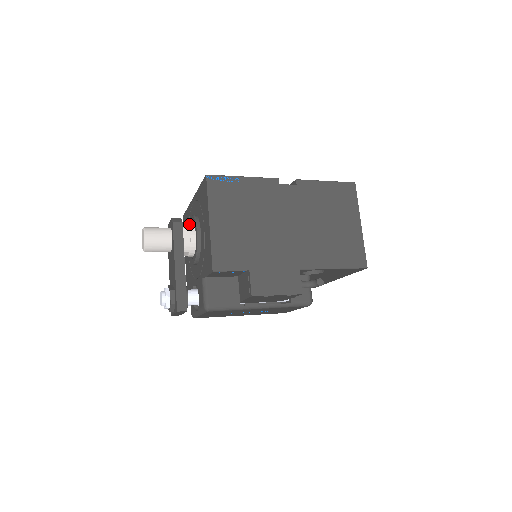
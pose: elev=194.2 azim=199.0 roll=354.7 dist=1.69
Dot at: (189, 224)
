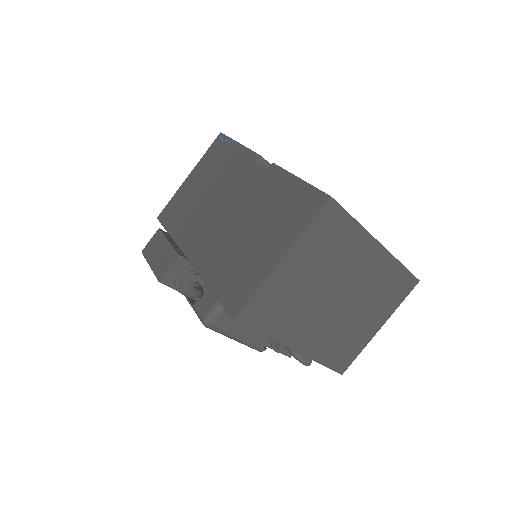
Dot at: occluded
